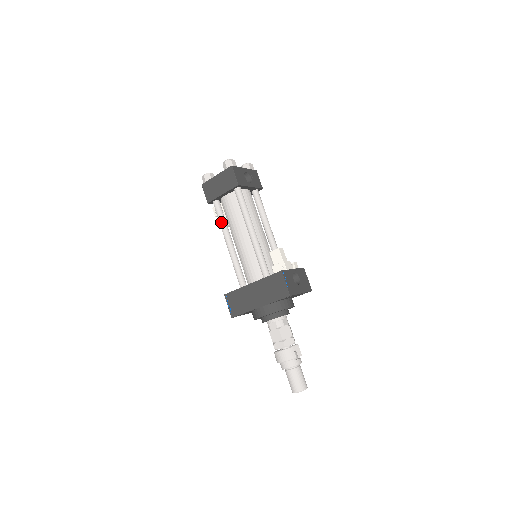
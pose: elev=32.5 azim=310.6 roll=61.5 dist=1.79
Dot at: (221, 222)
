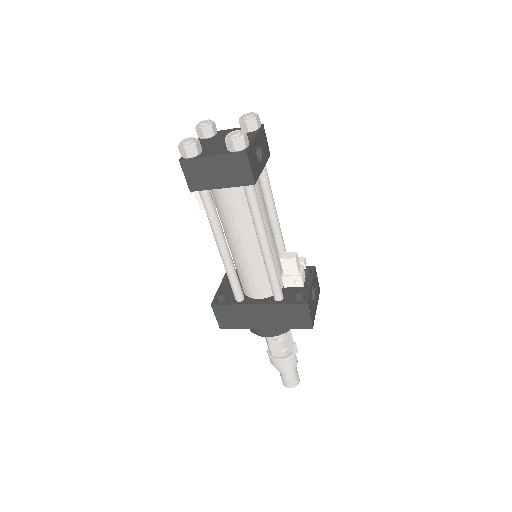
Dot at: (213, 221)
